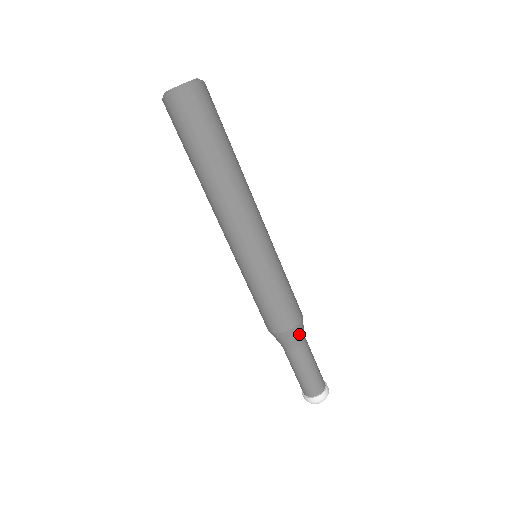
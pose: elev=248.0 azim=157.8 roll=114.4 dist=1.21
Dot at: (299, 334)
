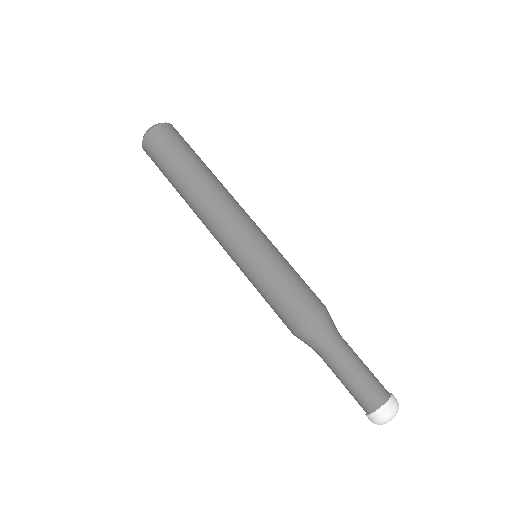
Dot at: (321, 330)
